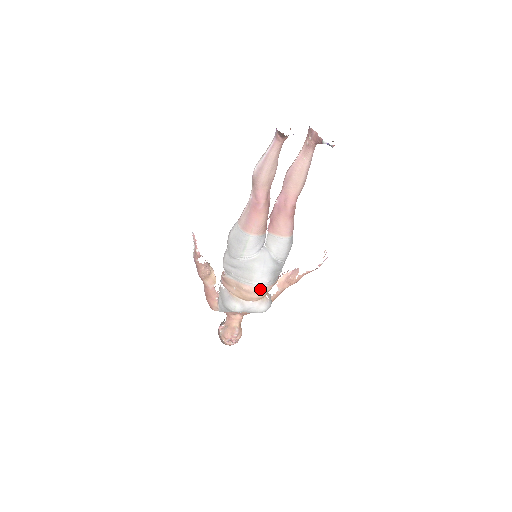
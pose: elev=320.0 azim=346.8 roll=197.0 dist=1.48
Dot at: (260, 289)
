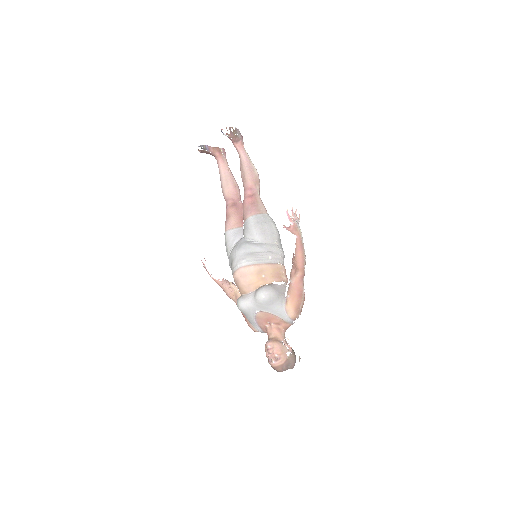
Dot at: (240, 270)
